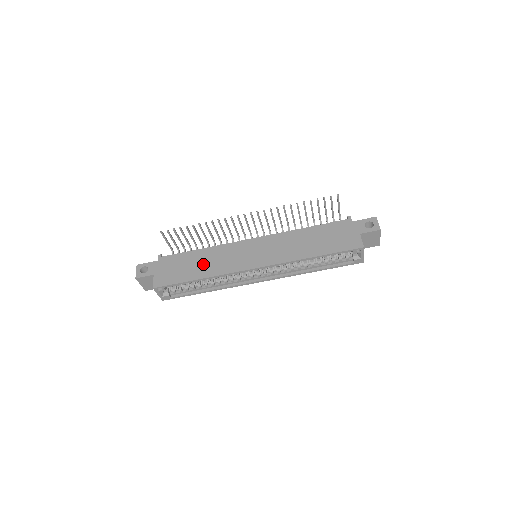
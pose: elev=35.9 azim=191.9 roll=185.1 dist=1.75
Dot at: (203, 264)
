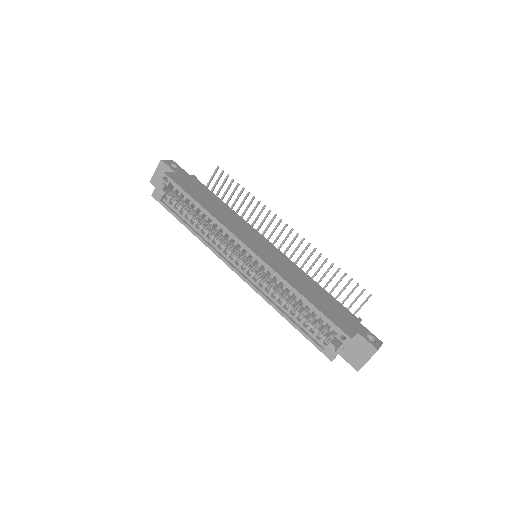
Dot at: (217, 207)
